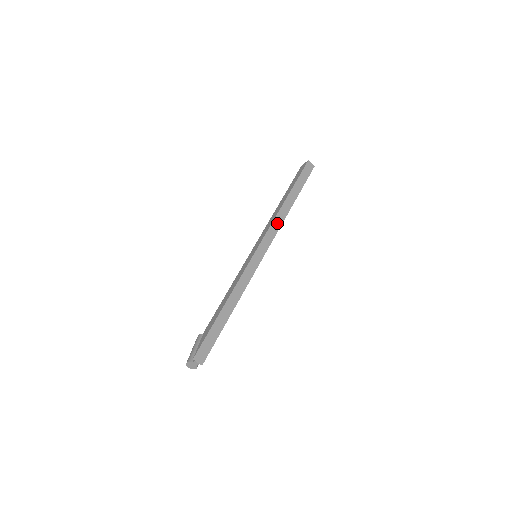
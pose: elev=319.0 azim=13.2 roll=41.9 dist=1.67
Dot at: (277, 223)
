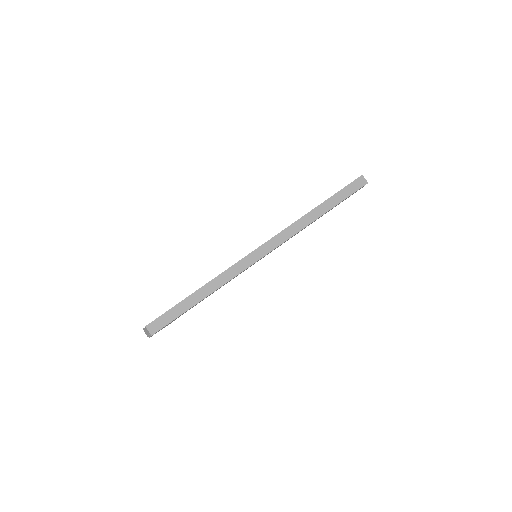
Dot at: (292, 230)
